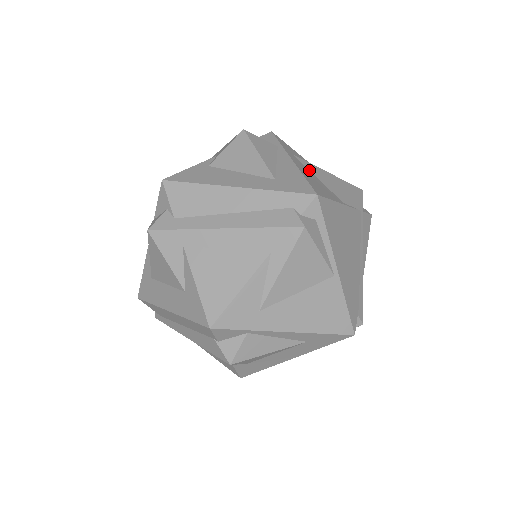
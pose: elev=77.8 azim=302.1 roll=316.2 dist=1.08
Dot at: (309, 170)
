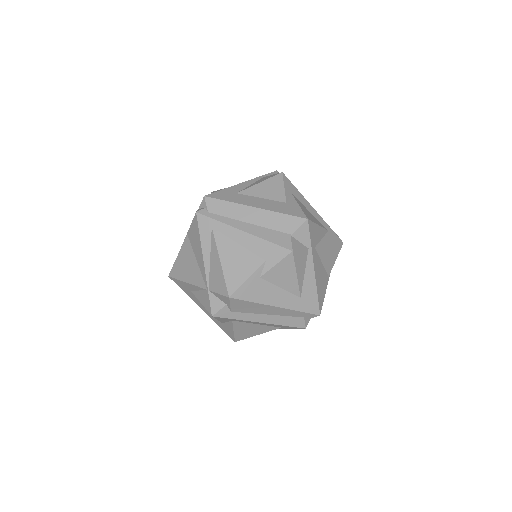
Dot at: (320, 259)
